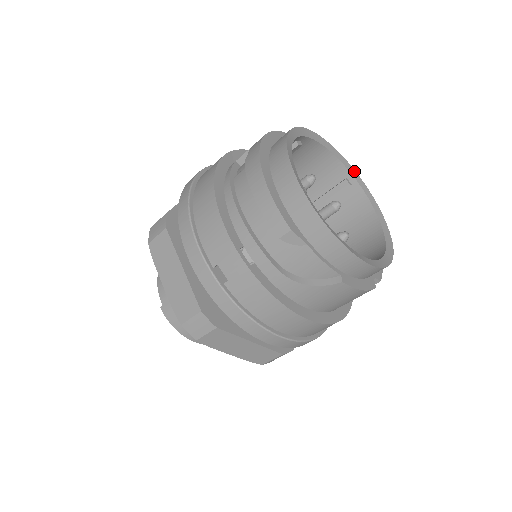
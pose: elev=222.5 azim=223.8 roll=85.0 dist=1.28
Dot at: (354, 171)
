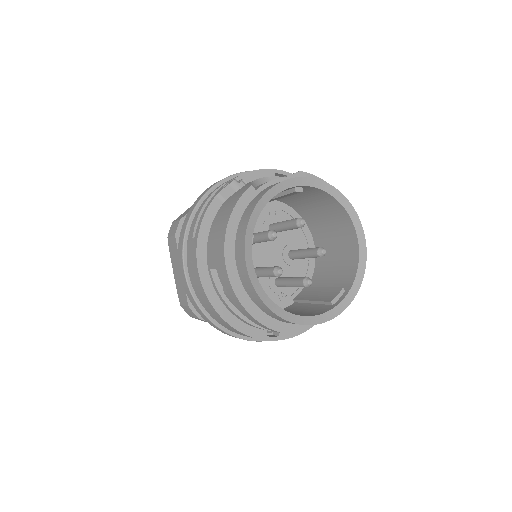
Dot at: (299, 179)
